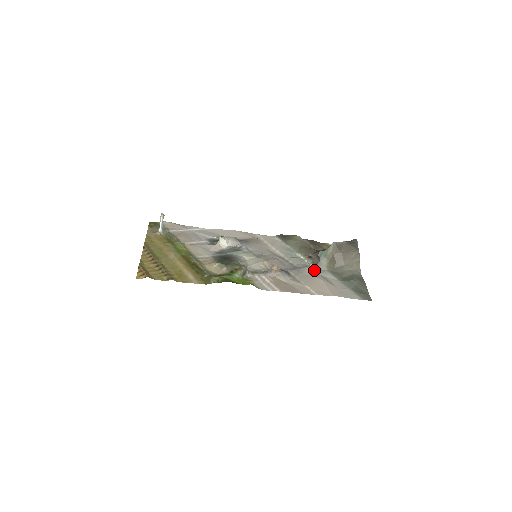
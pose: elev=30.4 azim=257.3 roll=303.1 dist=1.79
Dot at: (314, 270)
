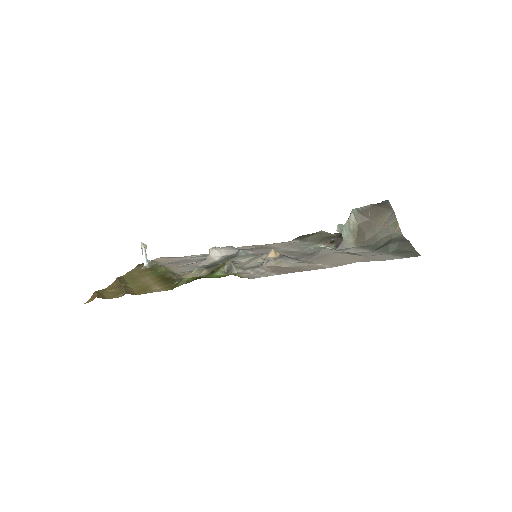
Dot at: (335, 250)
